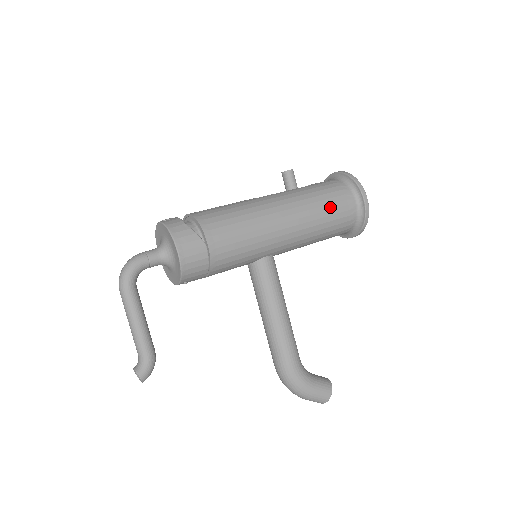
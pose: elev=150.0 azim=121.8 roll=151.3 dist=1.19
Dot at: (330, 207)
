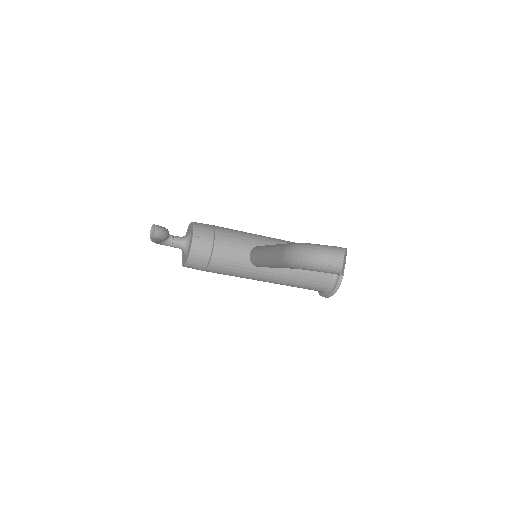
Dot at: occluded
